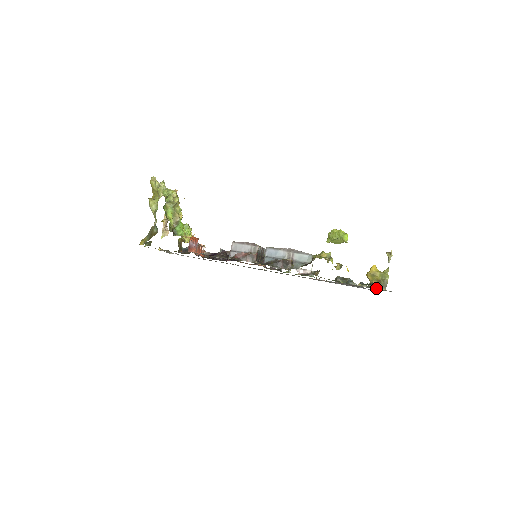
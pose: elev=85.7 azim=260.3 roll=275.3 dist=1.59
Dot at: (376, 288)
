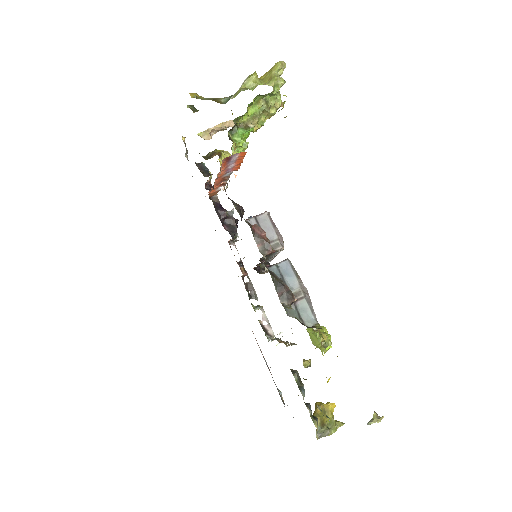
Dot at: (317, 428)
